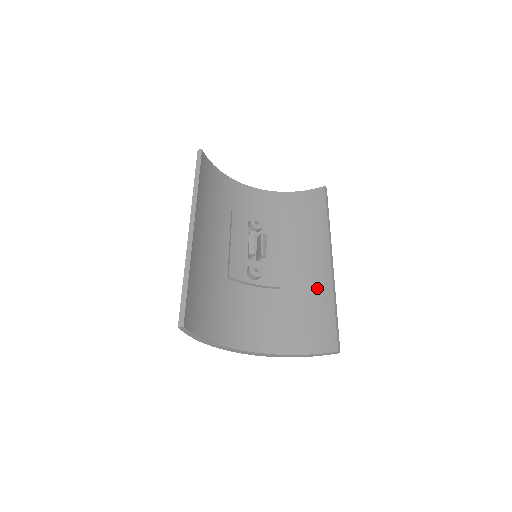
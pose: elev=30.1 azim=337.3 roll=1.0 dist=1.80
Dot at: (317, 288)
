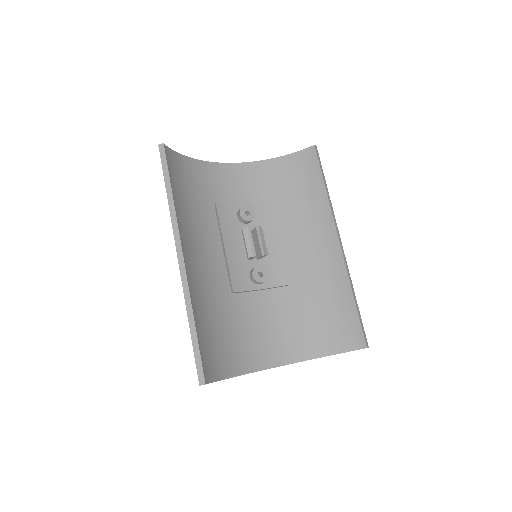
Dot at: (330, 277)
